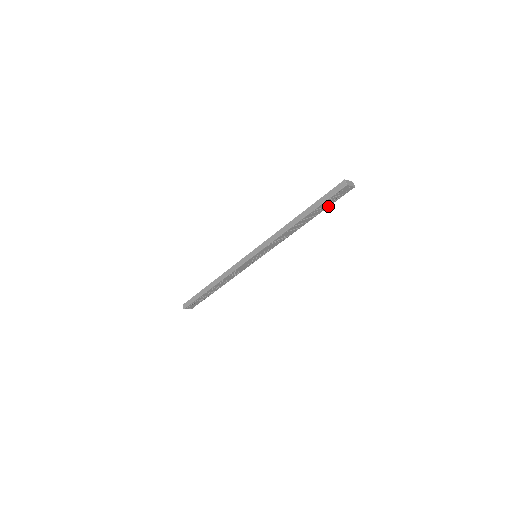
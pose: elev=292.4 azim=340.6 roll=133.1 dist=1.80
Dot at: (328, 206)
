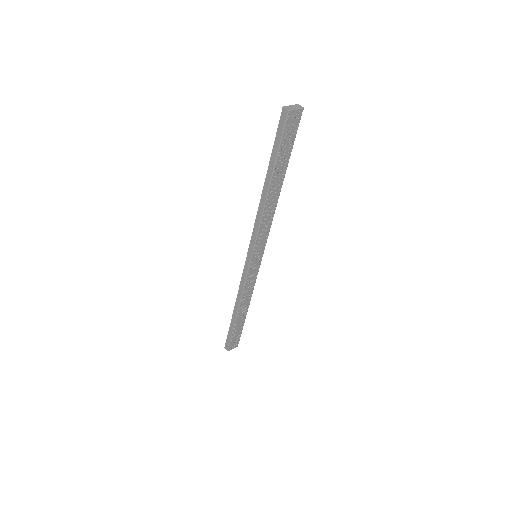
Dot at: (290, 152)
